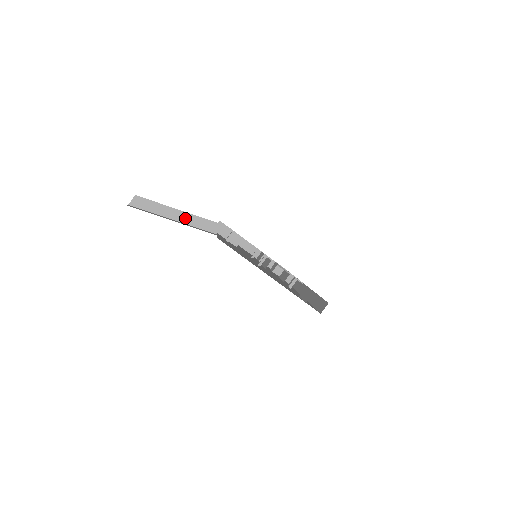
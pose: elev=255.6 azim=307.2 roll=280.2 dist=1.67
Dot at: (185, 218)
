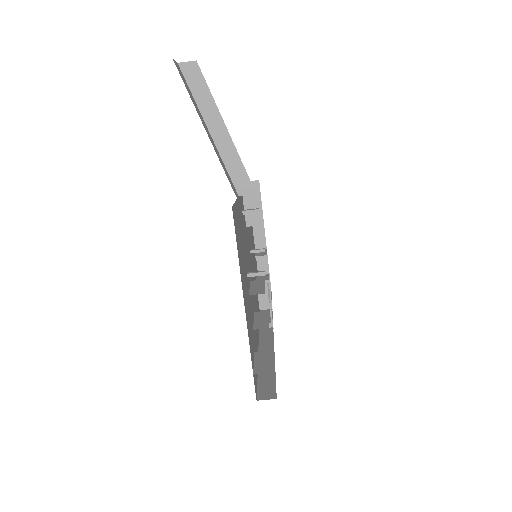
Dot at: (224, 143)
